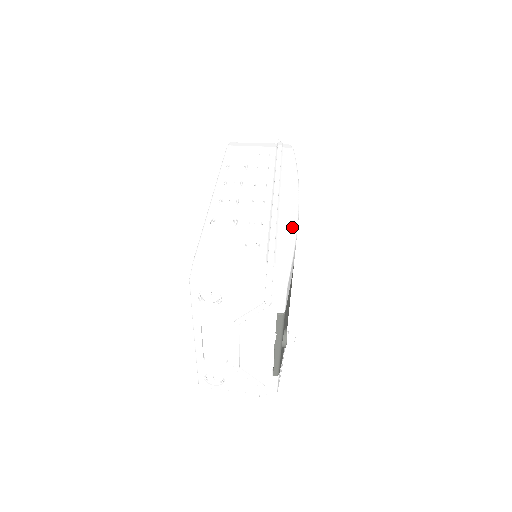
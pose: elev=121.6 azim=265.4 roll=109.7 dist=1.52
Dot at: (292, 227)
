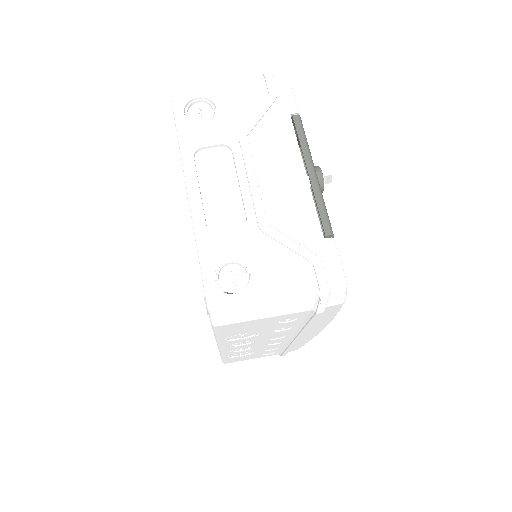
Dot at: occluded
